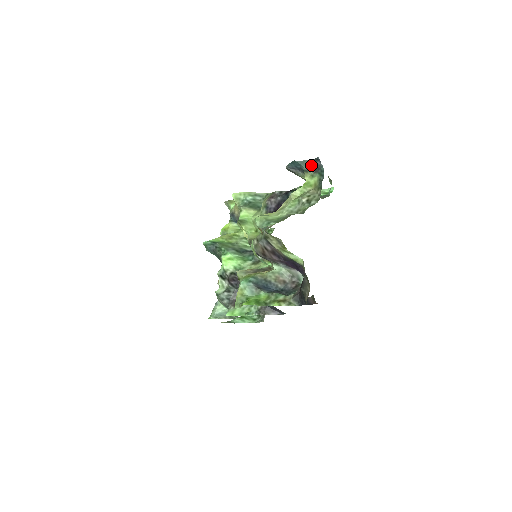
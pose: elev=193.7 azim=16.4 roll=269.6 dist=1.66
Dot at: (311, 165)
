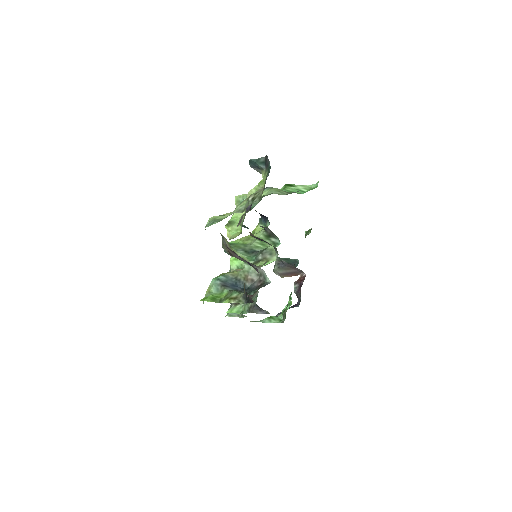
Dot at: (264, 162)
